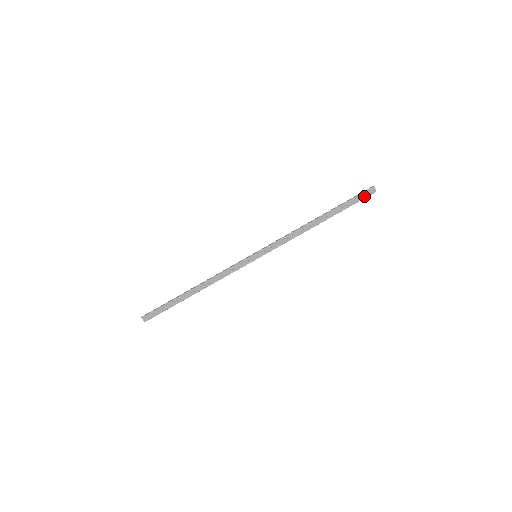
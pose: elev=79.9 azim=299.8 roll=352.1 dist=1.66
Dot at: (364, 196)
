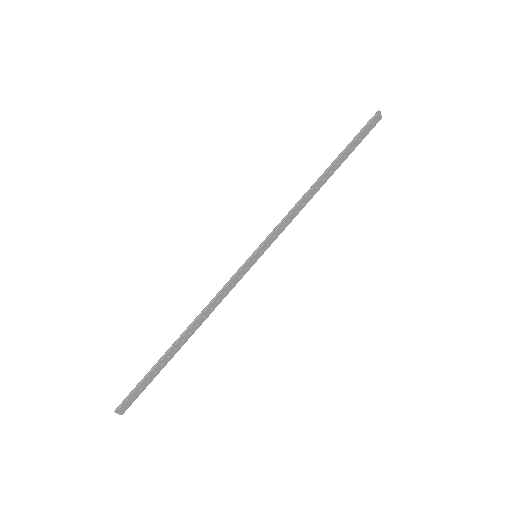
Dot at: (370, 128)
